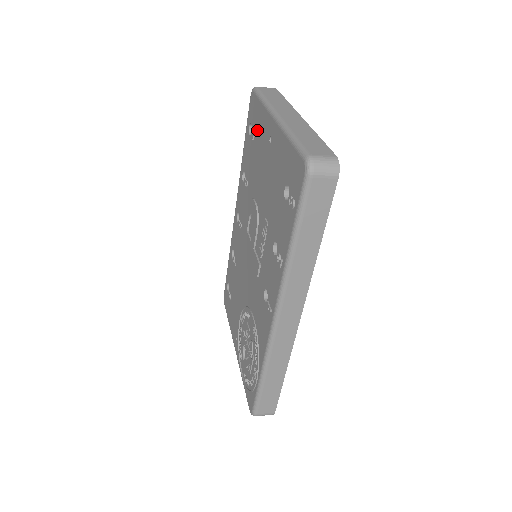
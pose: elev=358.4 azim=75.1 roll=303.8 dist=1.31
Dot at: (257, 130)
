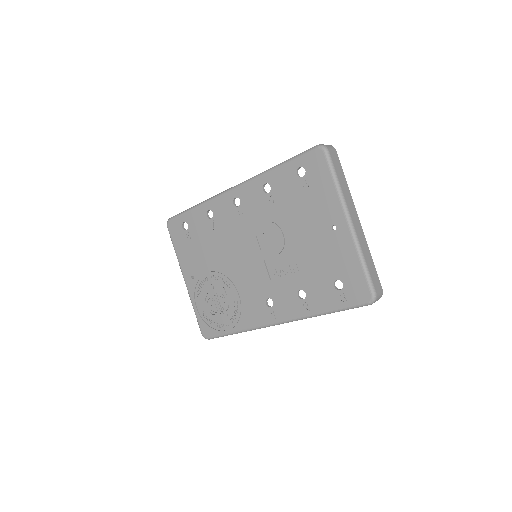
Dot at: (315, 192)
